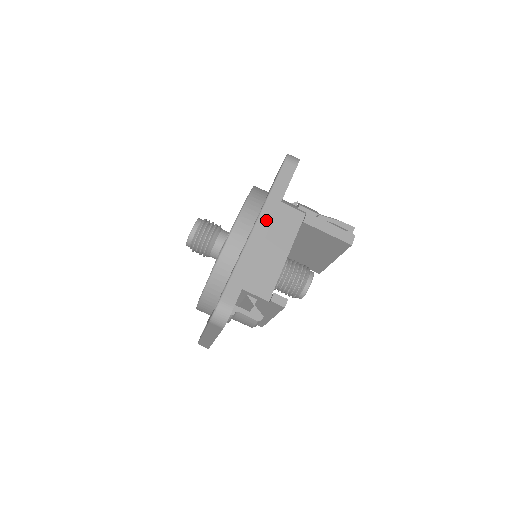
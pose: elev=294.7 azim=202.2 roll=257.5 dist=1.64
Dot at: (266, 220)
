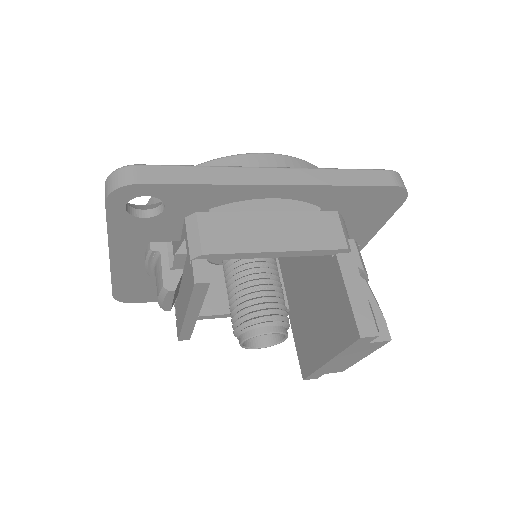
Dot at: (291, 177)
